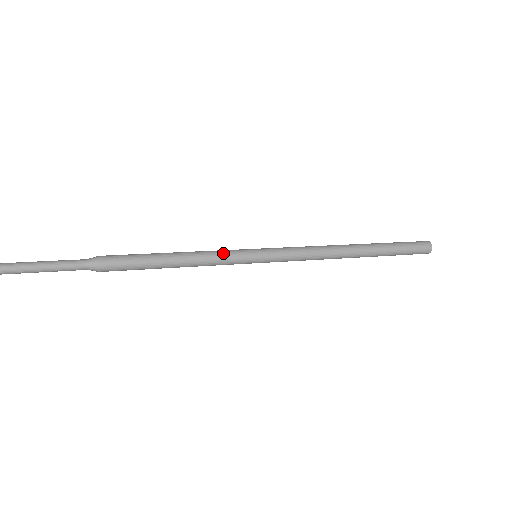
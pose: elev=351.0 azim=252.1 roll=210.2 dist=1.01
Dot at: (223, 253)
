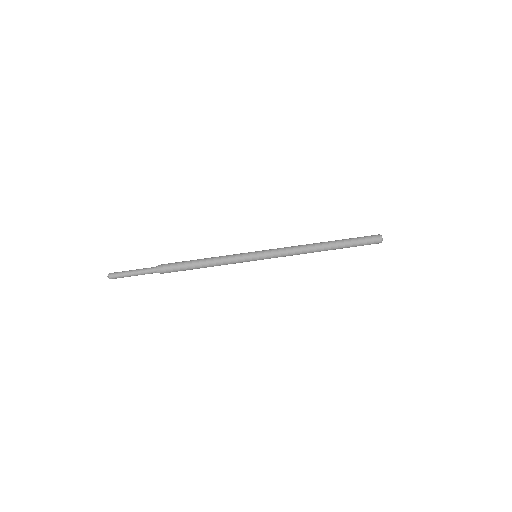
Dot at: (235, 260)
